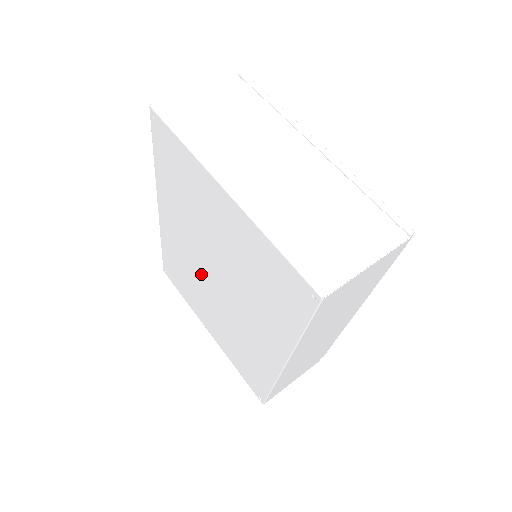
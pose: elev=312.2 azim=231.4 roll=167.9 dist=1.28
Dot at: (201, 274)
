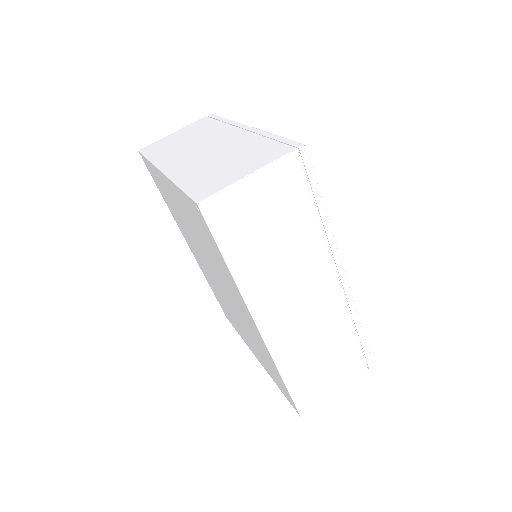
Dot at: (217, 285)
